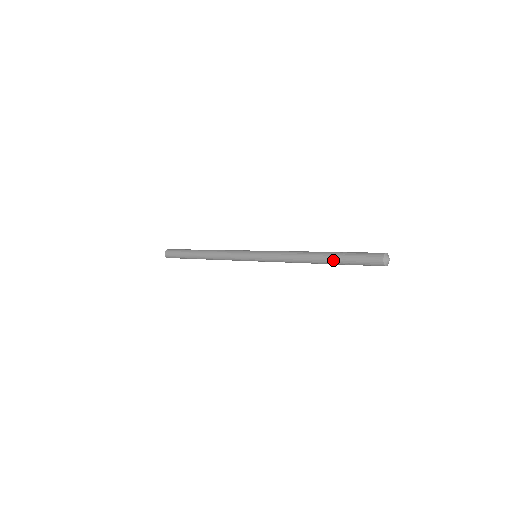
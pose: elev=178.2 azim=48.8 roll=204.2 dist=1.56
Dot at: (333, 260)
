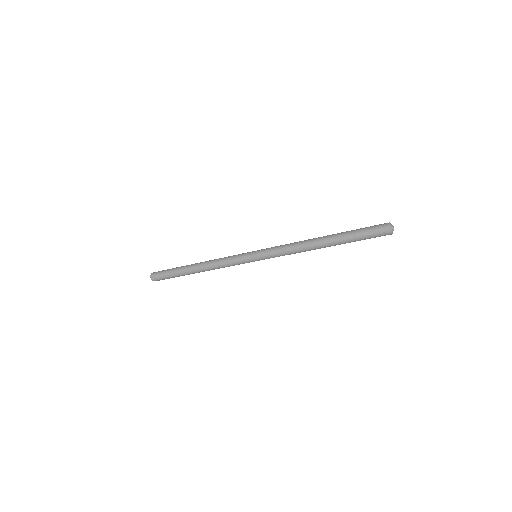
Dot at: (339, 236)
